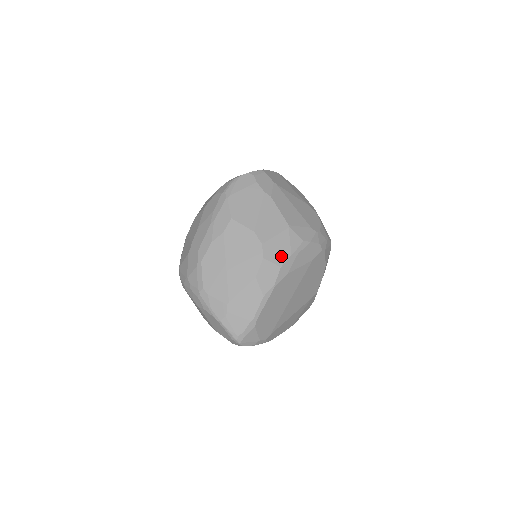
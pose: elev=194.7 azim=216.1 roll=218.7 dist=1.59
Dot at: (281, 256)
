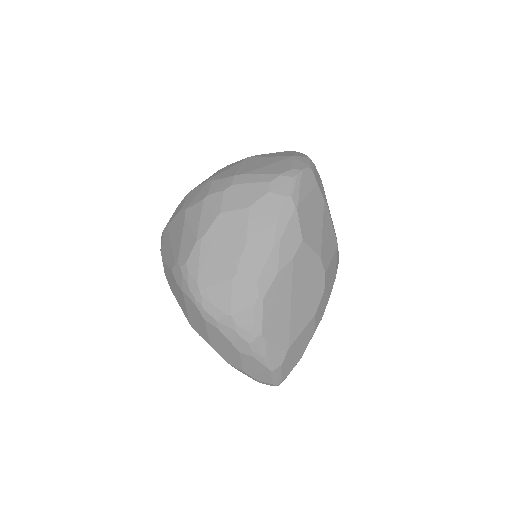
Dot at: (331, 283)
